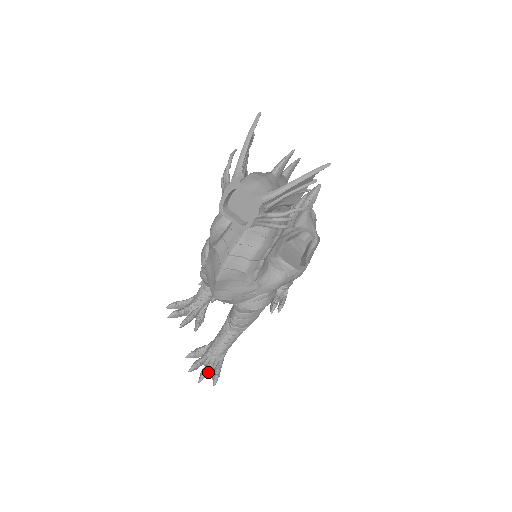
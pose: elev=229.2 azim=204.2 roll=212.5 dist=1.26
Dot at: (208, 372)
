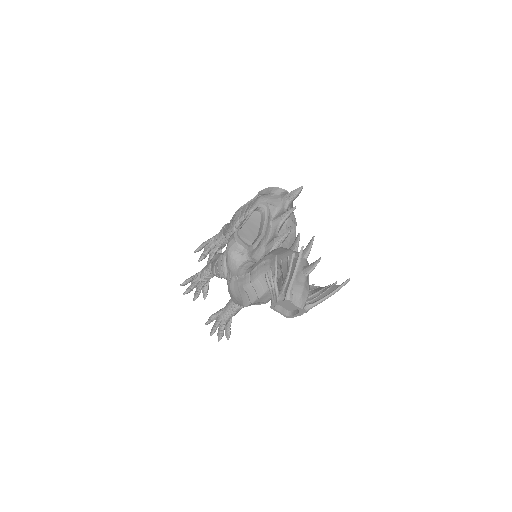
Dot at: (223, 333)
